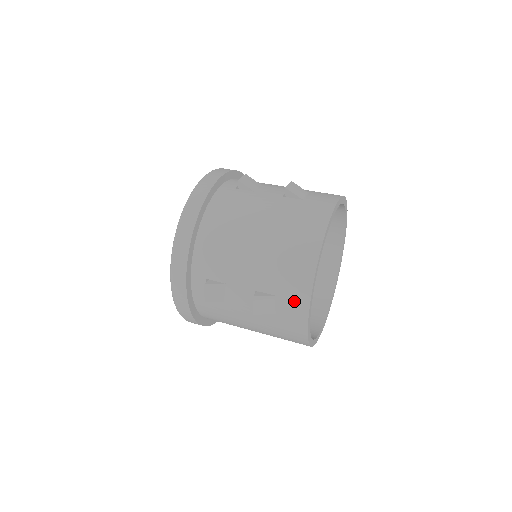
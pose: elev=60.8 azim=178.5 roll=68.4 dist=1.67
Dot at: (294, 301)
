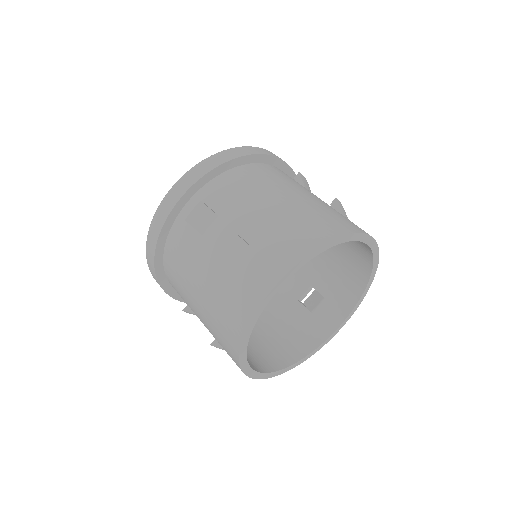
Dot at: (270, 266)
